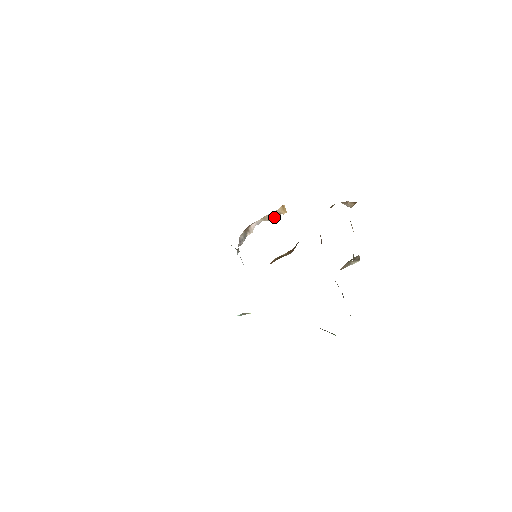
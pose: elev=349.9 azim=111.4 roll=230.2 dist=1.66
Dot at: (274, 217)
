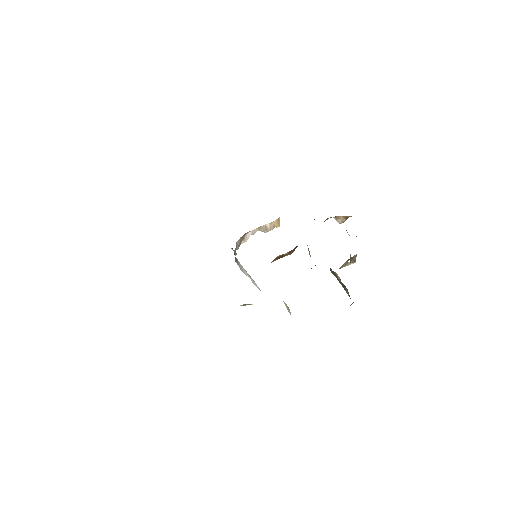
Dot at: (268, 229)
